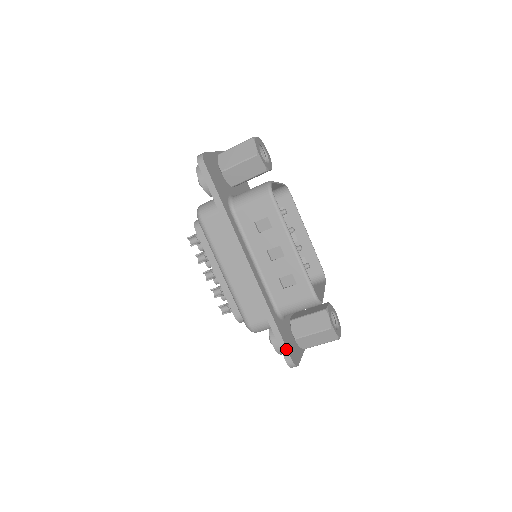
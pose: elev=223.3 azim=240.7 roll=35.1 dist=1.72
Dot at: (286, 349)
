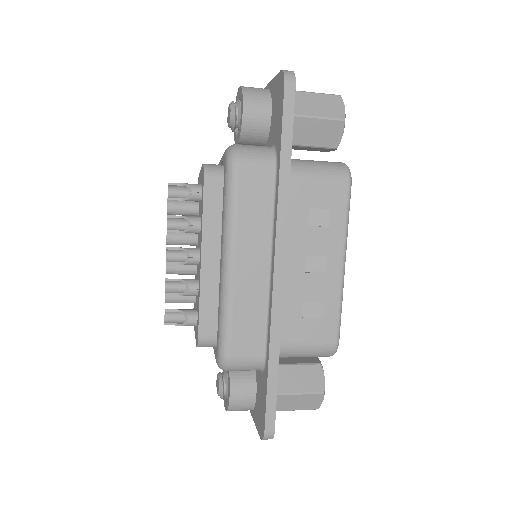
Dot at: (274, 410)
